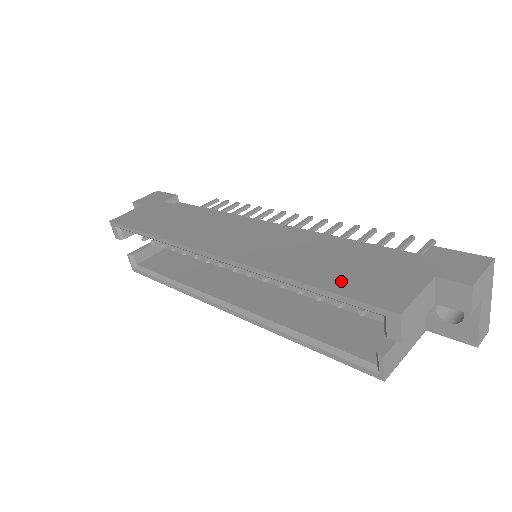
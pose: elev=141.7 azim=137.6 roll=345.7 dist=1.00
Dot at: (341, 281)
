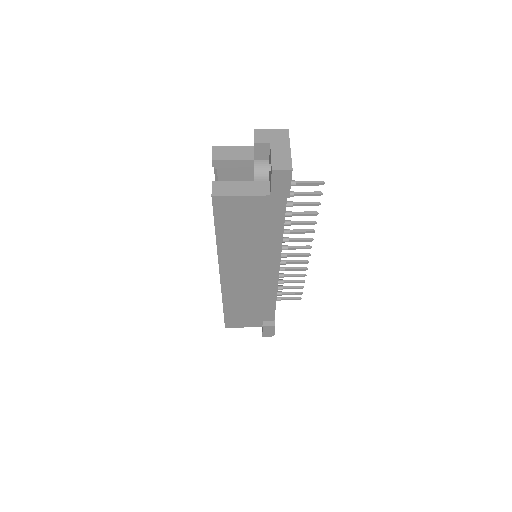
Dot at: occluded
